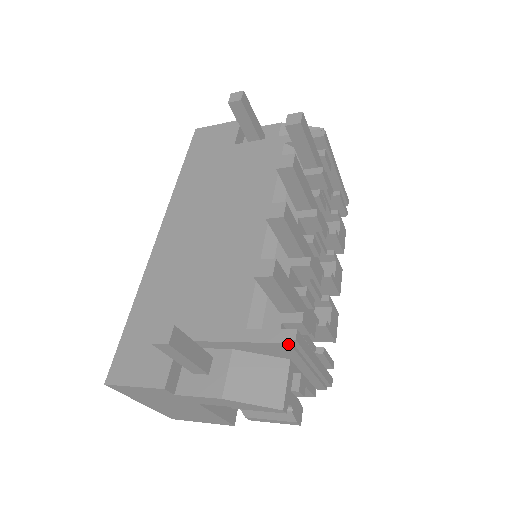
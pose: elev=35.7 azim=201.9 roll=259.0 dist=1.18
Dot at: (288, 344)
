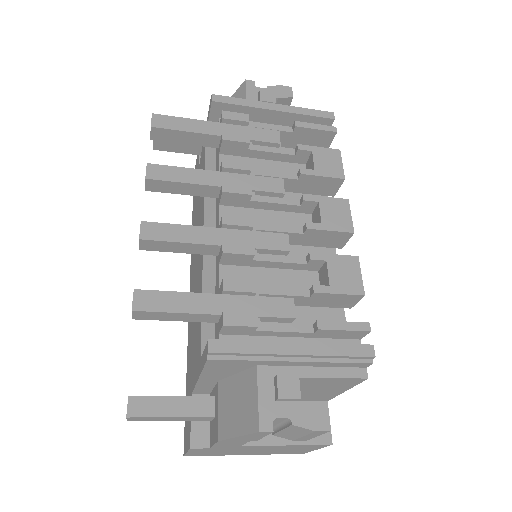
Dot at: (210, 360)
